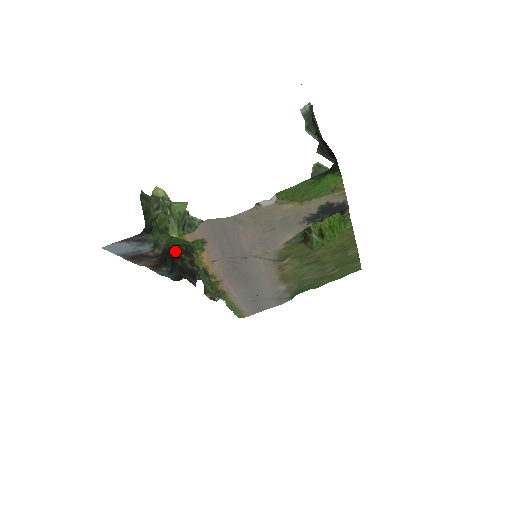
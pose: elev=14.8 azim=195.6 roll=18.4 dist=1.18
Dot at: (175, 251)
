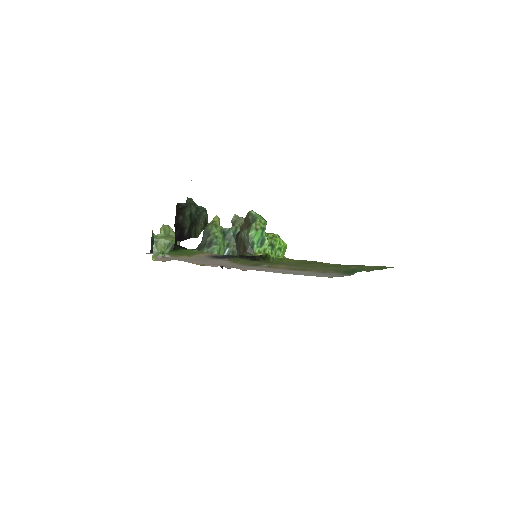
Dot at: occluded
